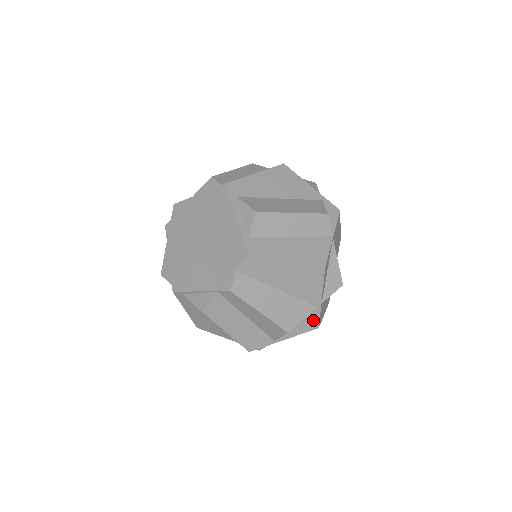
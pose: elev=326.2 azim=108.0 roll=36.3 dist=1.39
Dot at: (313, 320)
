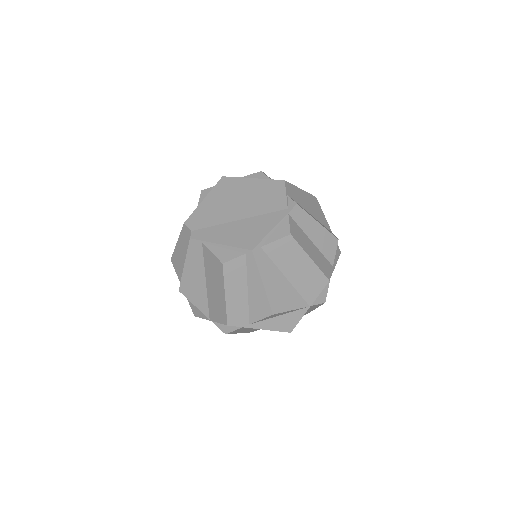
Dot at: occluded
